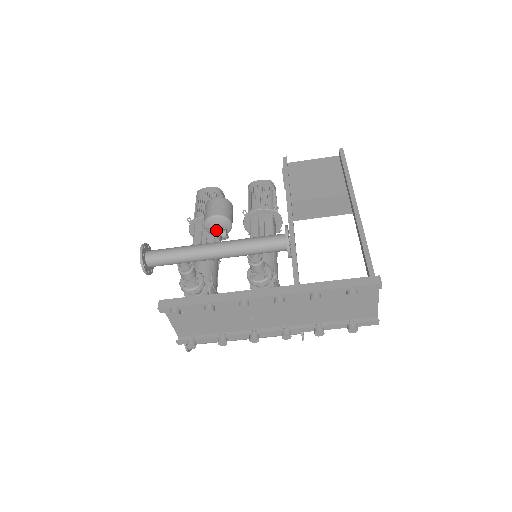
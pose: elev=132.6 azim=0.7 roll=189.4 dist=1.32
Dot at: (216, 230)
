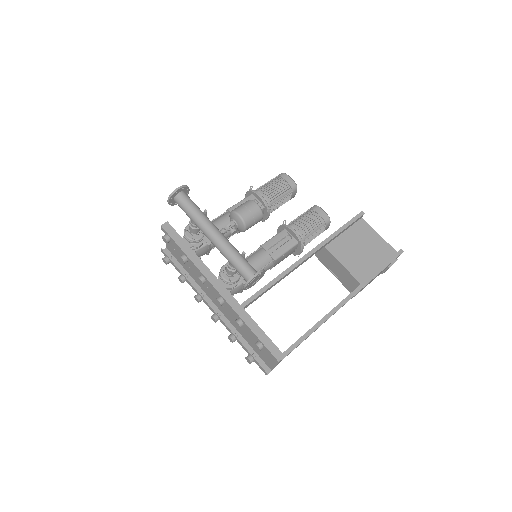
Dot at: (230, 224)
